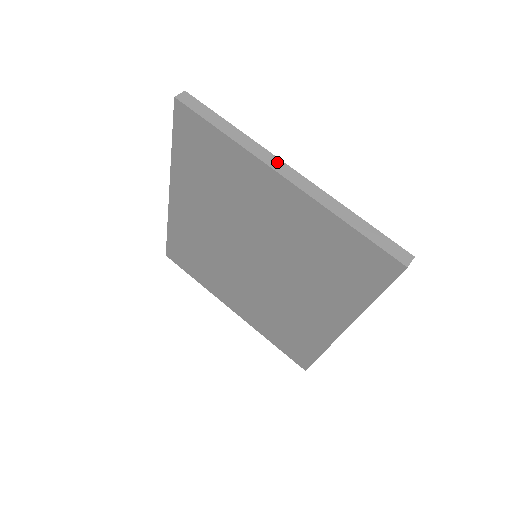
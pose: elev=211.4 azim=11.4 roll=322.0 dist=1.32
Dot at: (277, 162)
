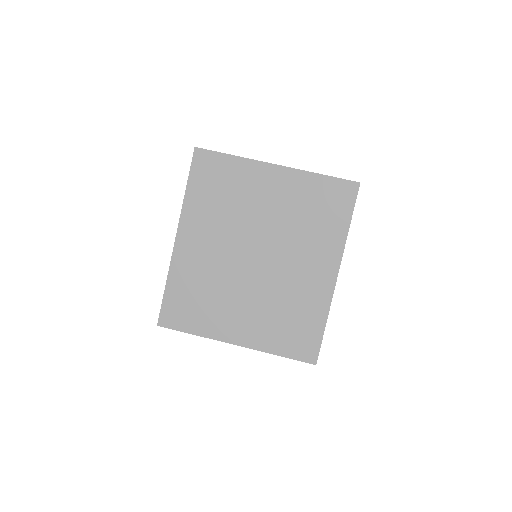
Dot at: occluded
